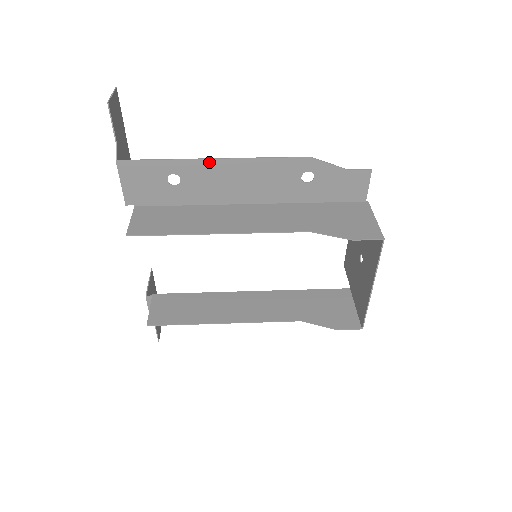
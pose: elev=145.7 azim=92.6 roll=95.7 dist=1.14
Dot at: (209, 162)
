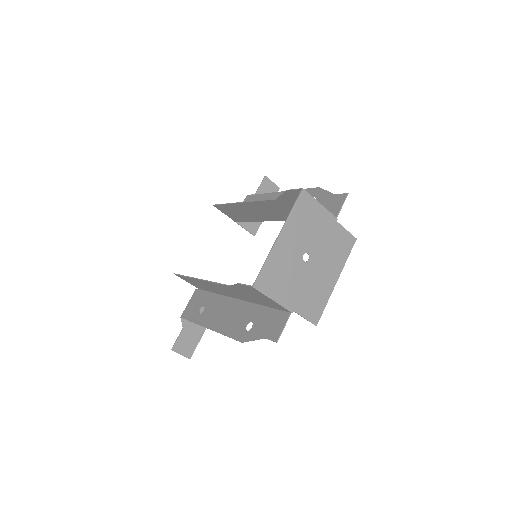
Dot at: (276, 194)
